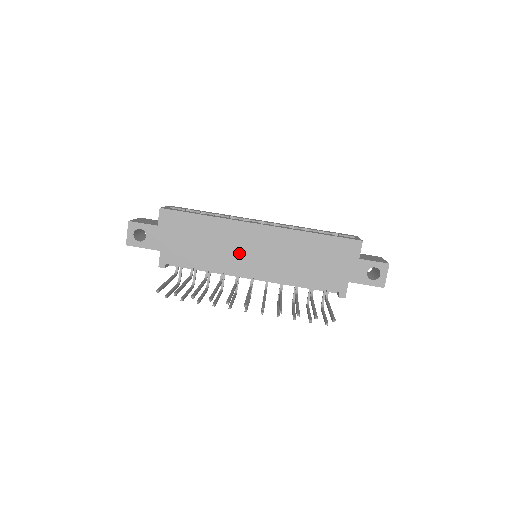
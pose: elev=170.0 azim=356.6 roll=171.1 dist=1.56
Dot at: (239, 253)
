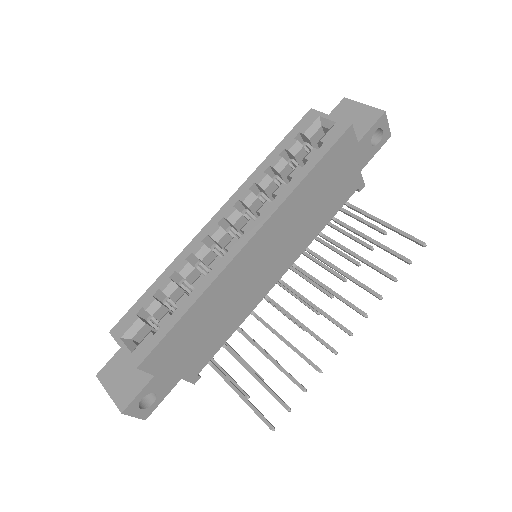
Dot at: (252, 283)
